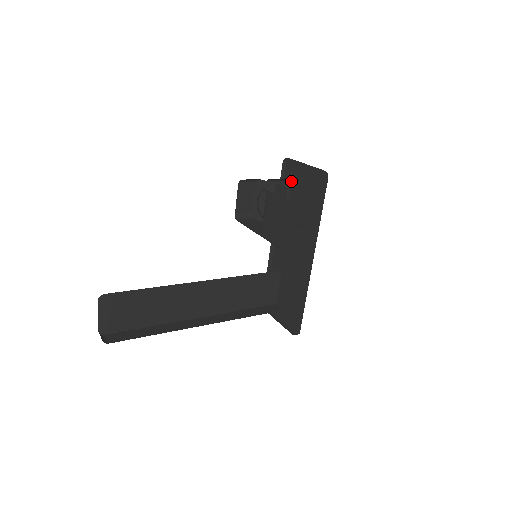
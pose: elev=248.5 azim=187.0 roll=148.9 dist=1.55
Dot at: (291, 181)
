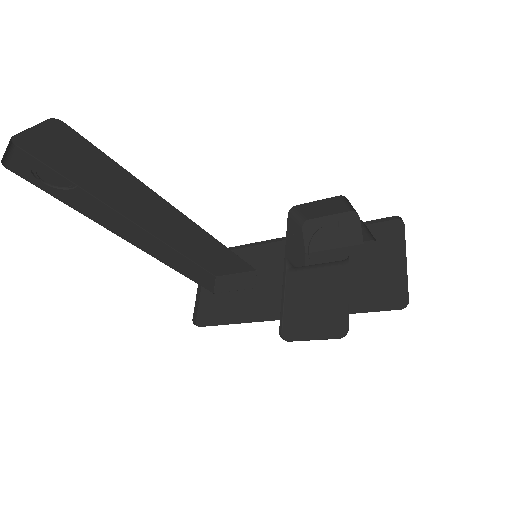
Dot at: (374, 239)
